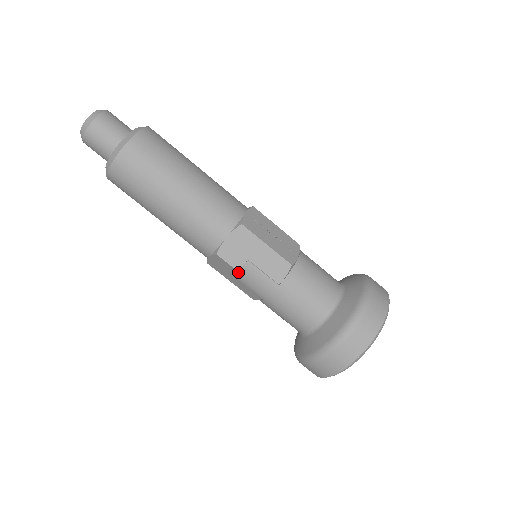
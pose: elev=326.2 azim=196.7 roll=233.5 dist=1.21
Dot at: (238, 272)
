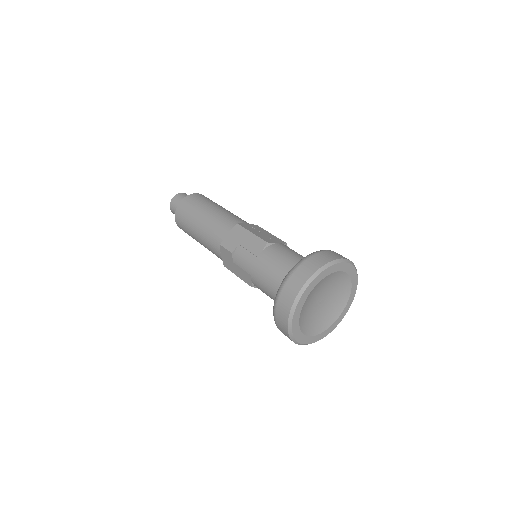
Dot at: (234, 256)
